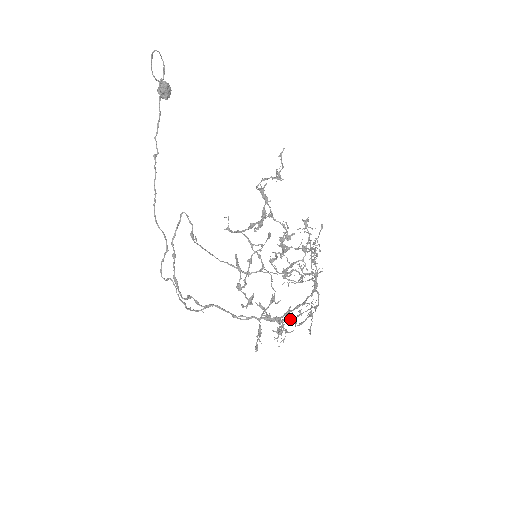
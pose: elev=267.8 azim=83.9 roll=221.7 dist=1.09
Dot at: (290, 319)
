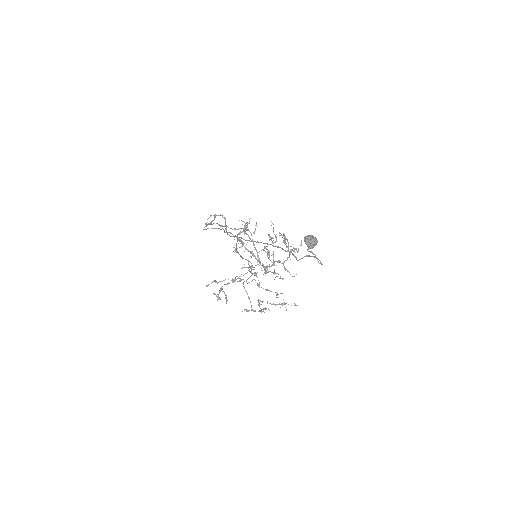
Dot at: (250, 239)
